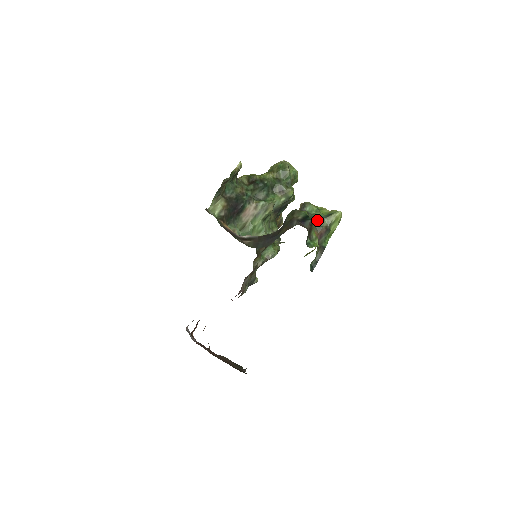
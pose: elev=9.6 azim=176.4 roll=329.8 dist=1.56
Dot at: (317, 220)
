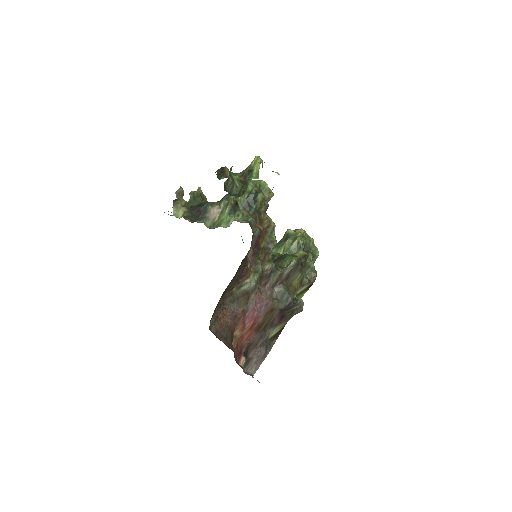
Dot at: (242, 172)
